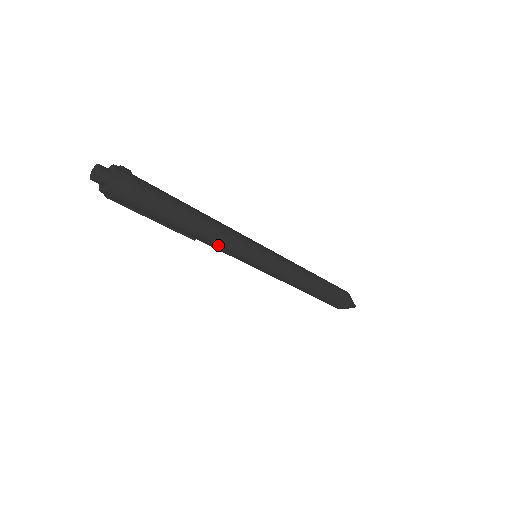
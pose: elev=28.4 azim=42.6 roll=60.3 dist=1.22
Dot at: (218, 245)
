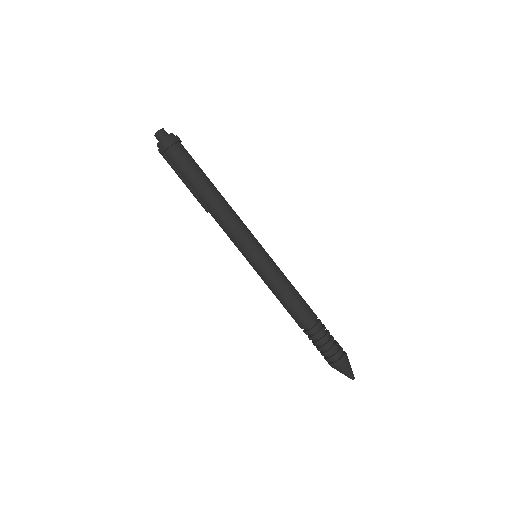
Dot at: (224, 221)
